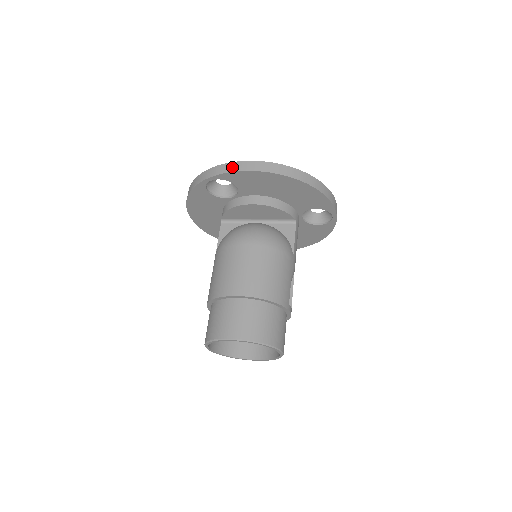
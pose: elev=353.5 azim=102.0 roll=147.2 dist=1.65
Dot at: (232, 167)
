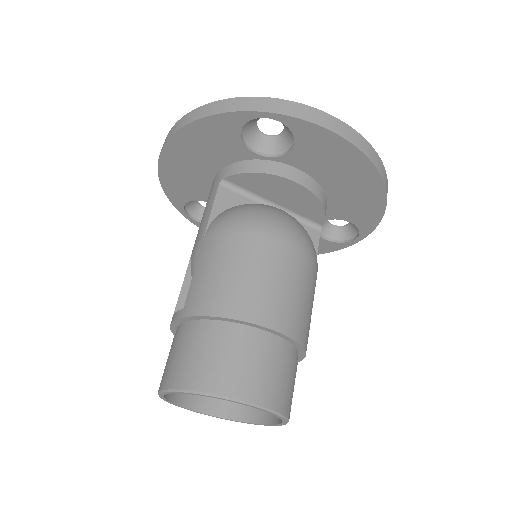
Dot at: (317, 116)
